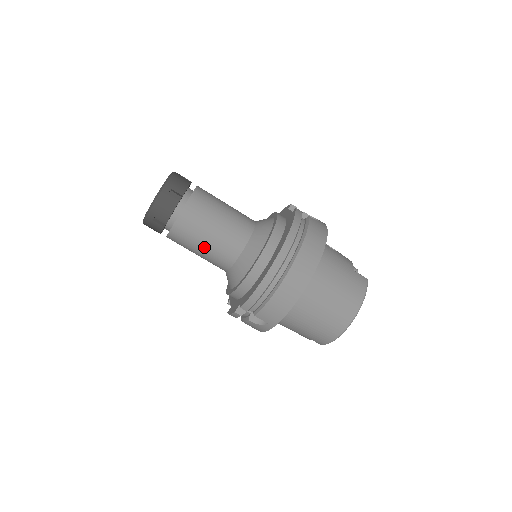
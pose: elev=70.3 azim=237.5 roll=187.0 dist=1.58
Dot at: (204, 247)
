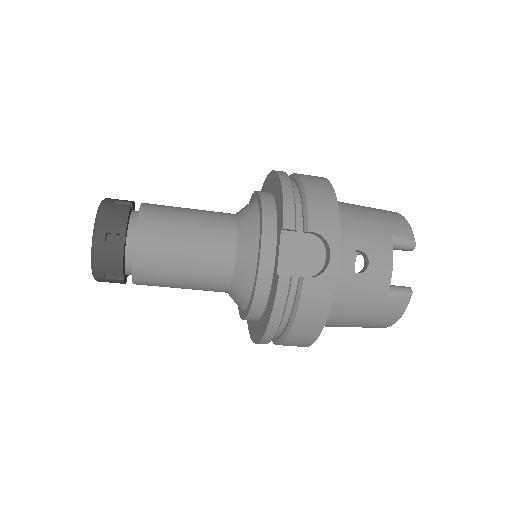
Dot at: occluded
